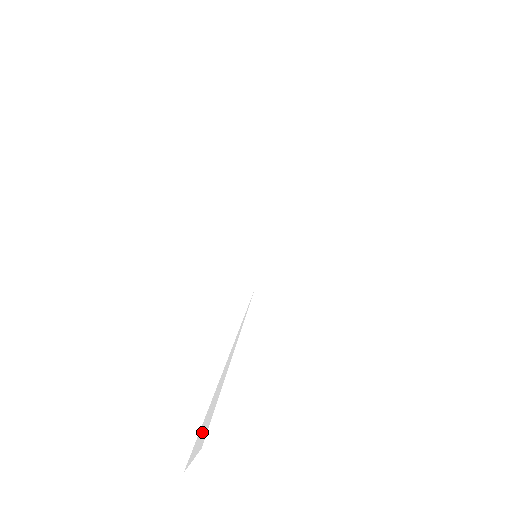
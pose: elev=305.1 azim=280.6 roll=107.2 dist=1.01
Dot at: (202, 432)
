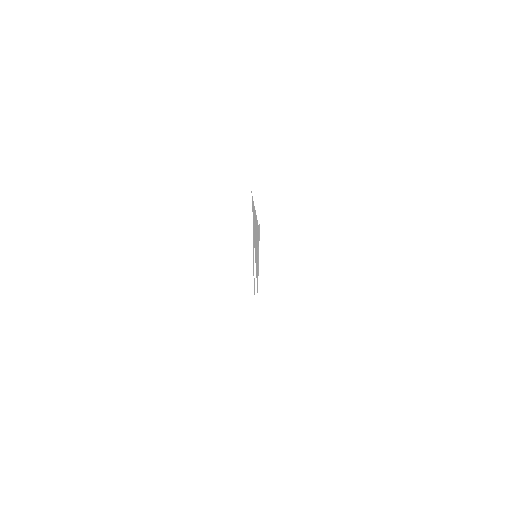
Dot at: occluded
